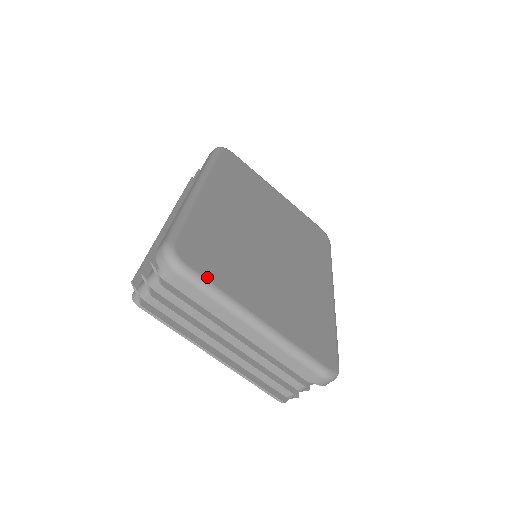
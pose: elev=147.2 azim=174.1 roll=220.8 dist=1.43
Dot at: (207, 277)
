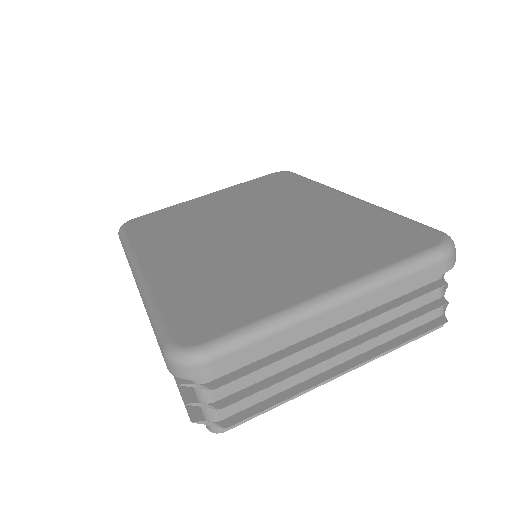
Dot at: (237, 327)
